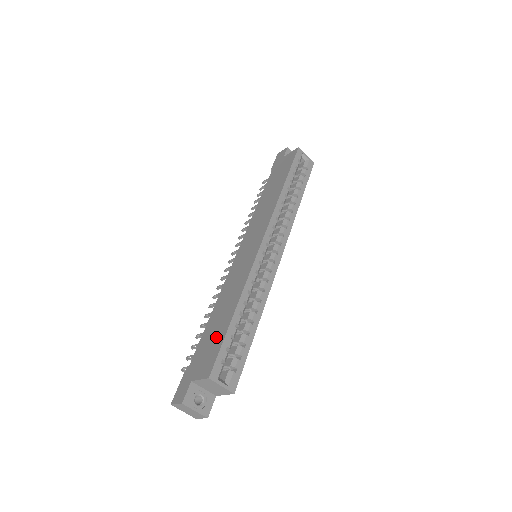
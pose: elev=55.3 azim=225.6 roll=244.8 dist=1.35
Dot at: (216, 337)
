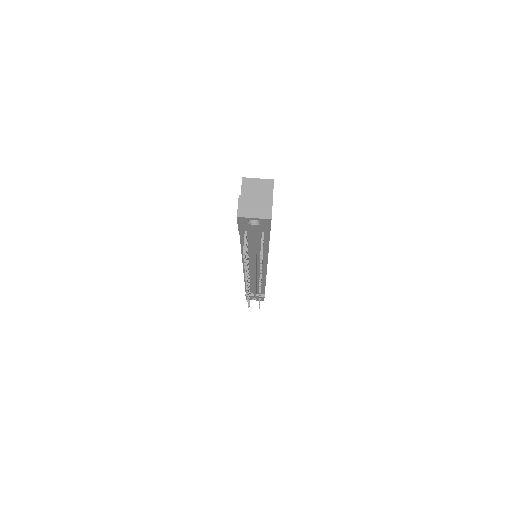
Dot at: occluded
